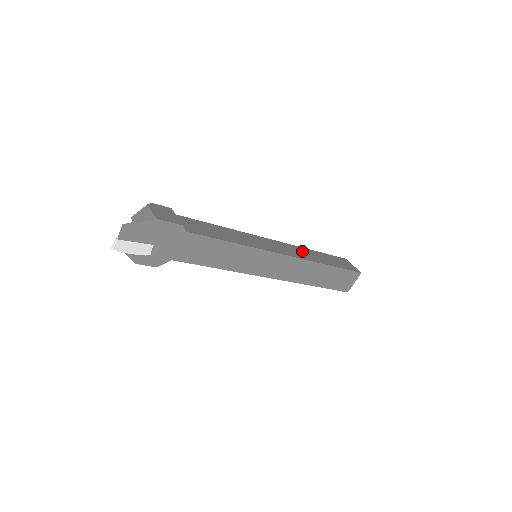
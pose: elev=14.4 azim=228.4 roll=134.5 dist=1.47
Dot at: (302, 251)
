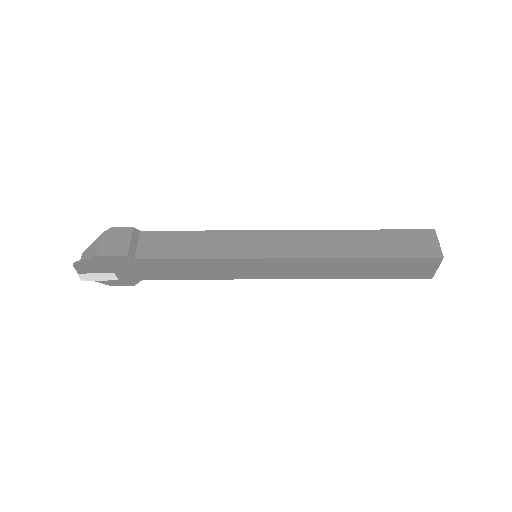
Dot at: (330, 239)
